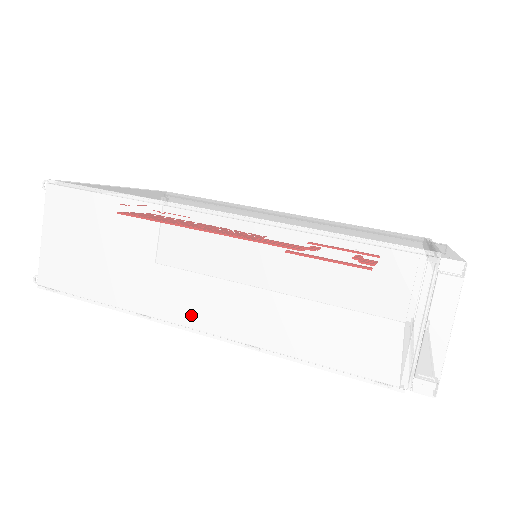
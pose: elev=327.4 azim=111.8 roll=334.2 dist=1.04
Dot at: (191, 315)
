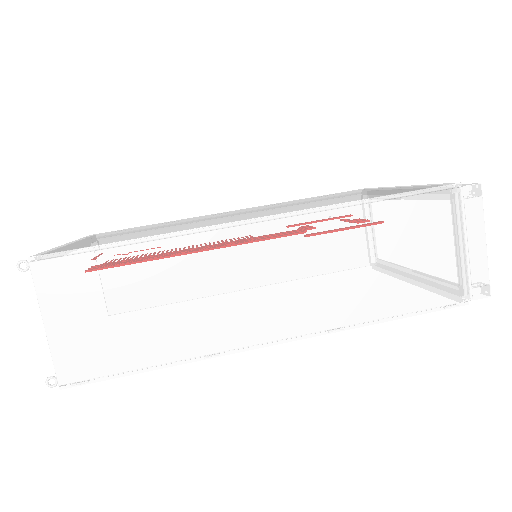
Dot at: (267, 329)
